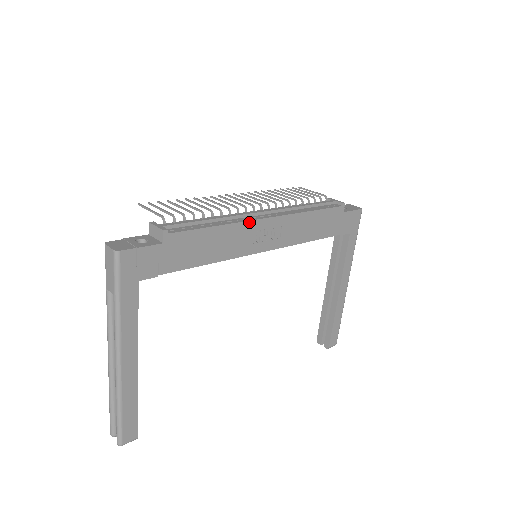
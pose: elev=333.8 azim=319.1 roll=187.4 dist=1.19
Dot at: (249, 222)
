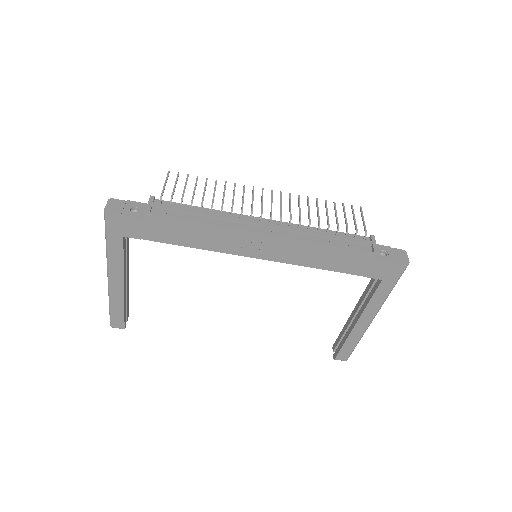
Dot at: (238, 230)
